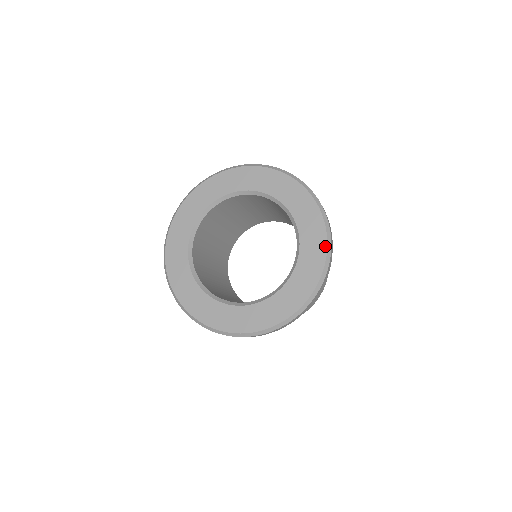
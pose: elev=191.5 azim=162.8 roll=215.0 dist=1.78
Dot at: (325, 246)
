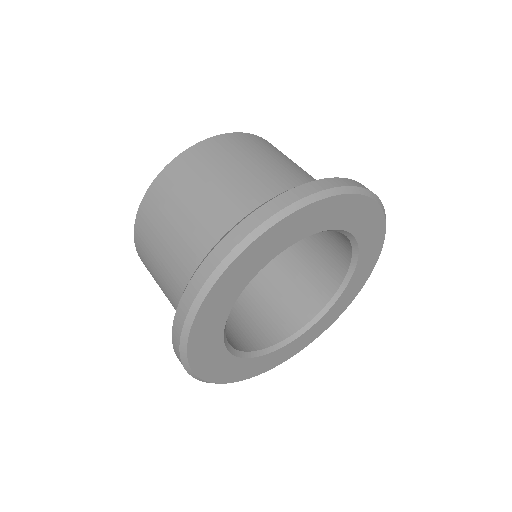
Dot at: (366, 199)
